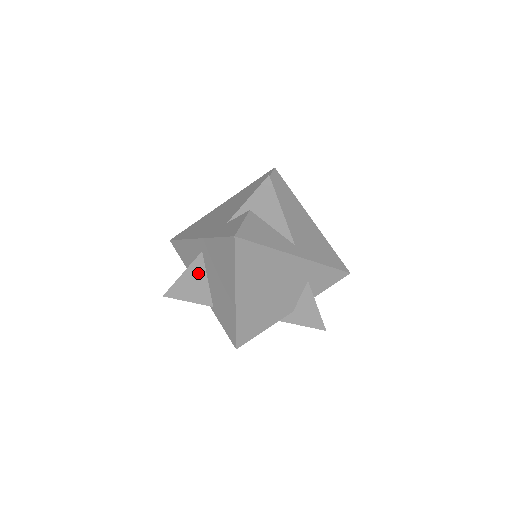
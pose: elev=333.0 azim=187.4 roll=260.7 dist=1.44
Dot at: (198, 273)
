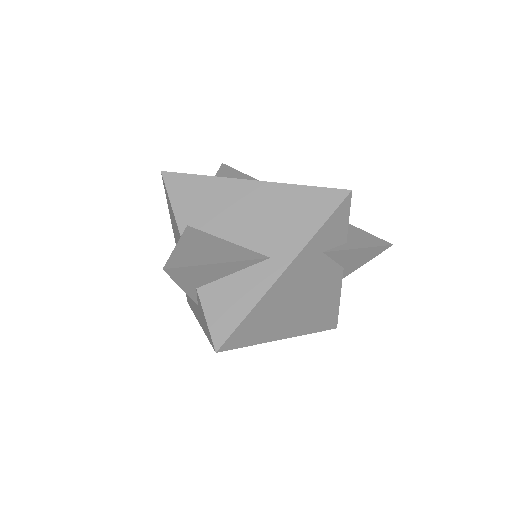
Dot at: occluded
